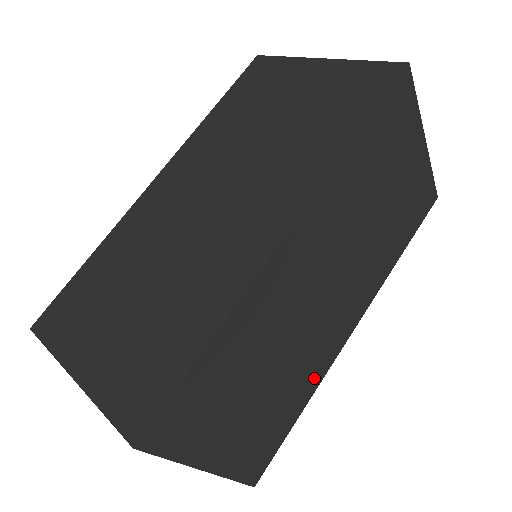
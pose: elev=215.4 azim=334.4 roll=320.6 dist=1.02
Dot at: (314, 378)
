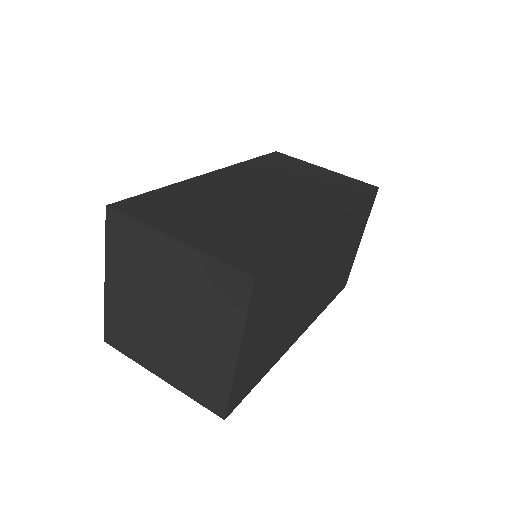
Dot at: (279, 352)
